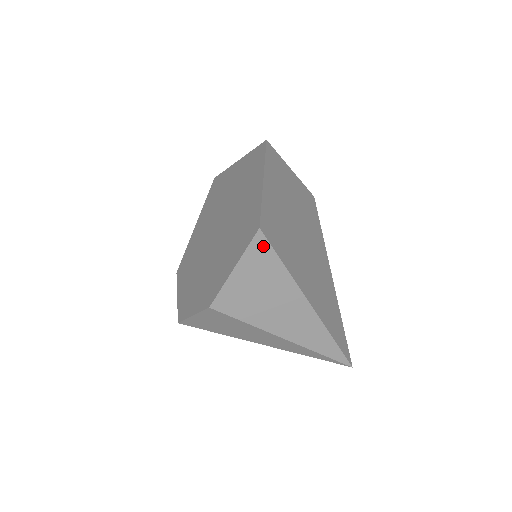
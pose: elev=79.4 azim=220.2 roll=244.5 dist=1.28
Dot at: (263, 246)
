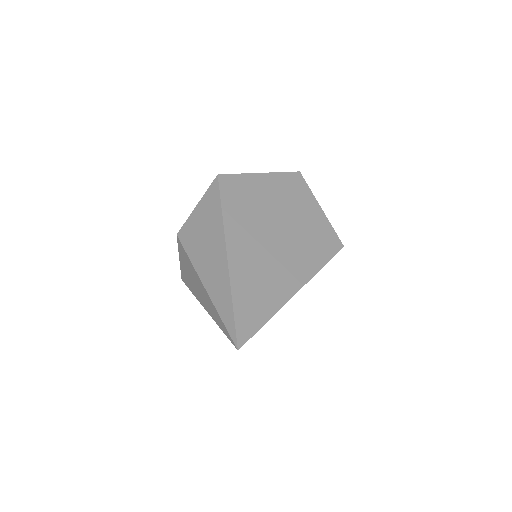
Dot at: (216, 189)
